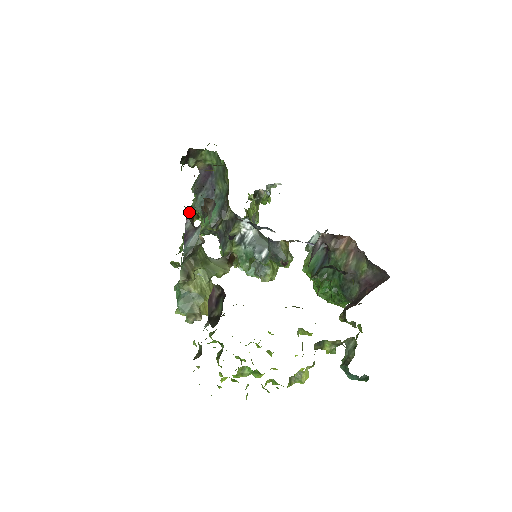
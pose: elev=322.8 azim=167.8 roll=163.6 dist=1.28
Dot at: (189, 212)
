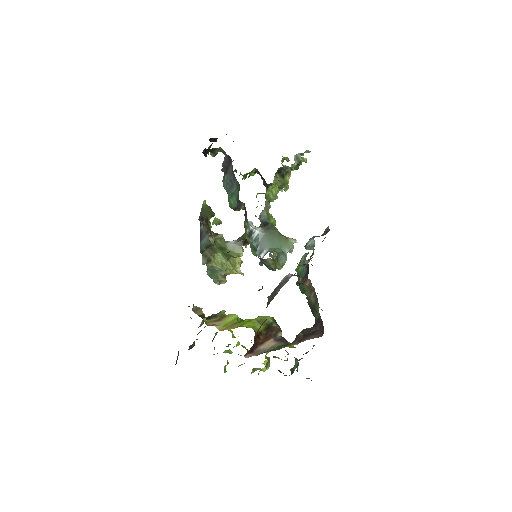
Dot at: occluded
